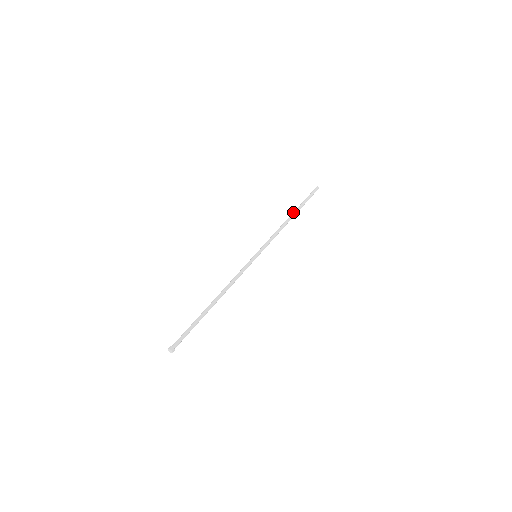
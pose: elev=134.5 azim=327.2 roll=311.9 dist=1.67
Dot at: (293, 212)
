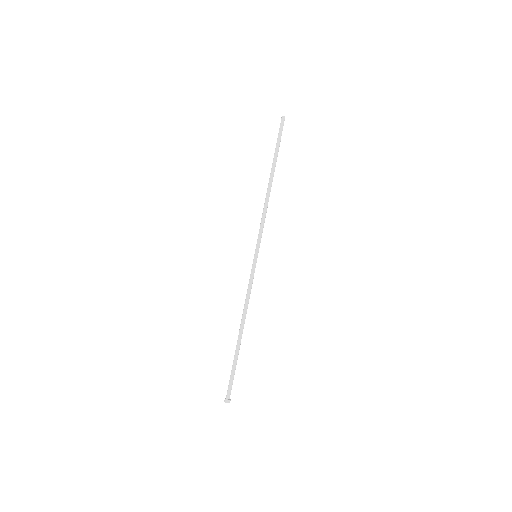
Dot at: (272, 173)
